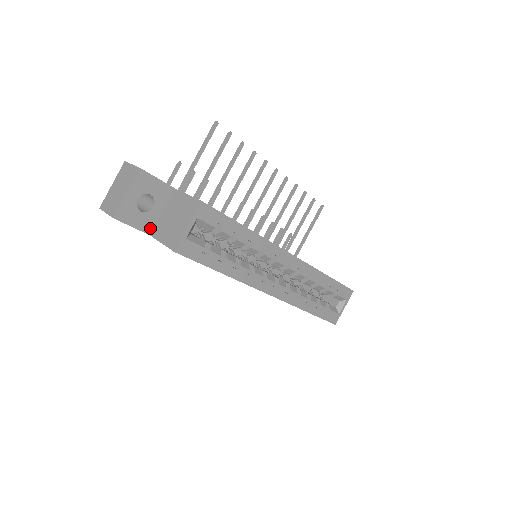
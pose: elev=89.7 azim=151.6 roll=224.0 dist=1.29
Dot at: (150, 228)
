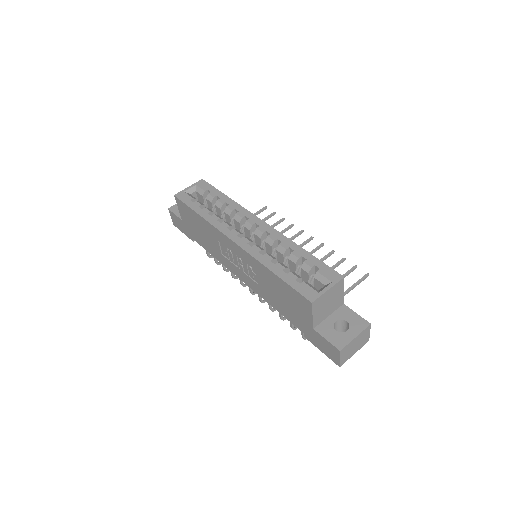
Dot at: occluded
